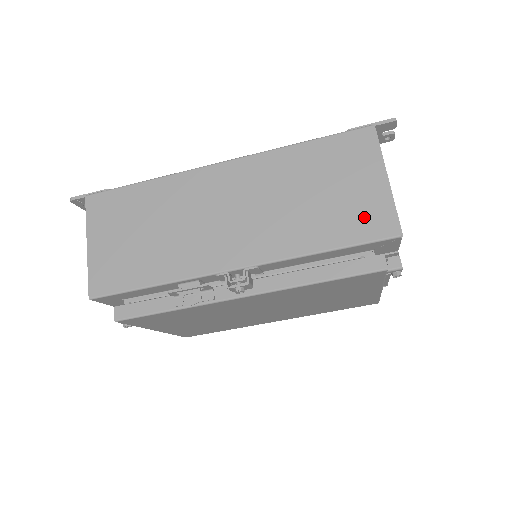
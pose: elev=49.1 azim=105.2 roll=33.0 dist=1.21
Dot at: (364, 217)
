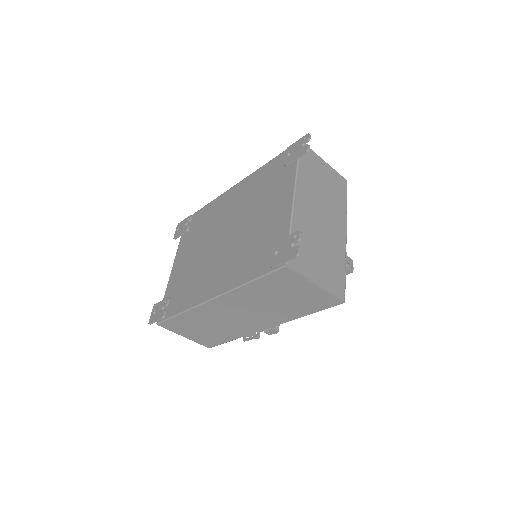
Dot at: (317, 302)
